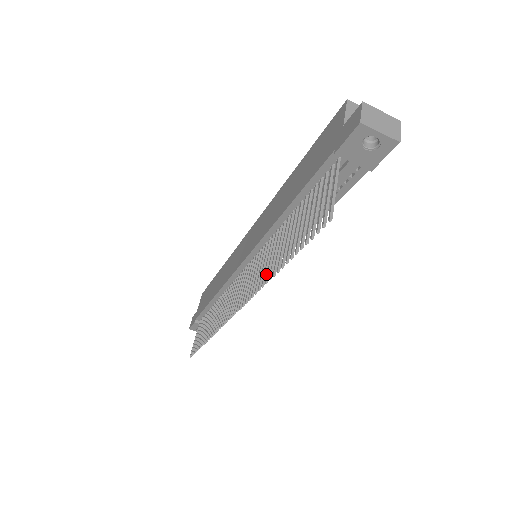
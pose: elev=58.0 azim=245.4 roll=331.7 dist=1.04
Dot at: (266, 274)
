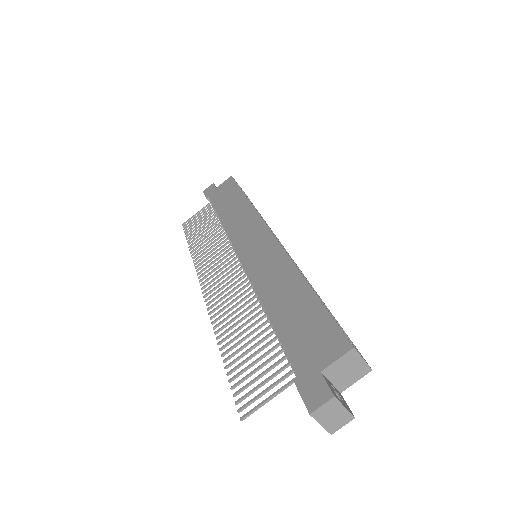
Dot at: occluded
